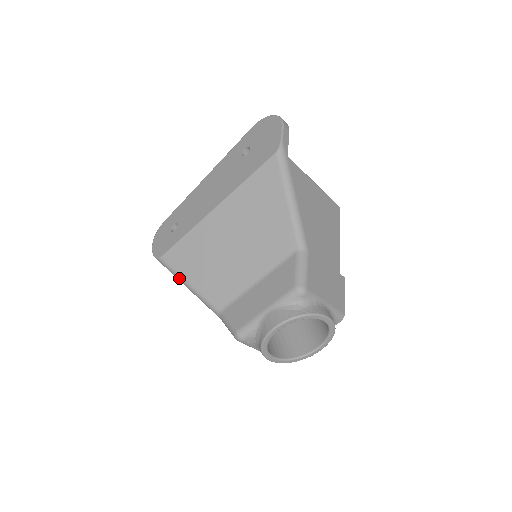
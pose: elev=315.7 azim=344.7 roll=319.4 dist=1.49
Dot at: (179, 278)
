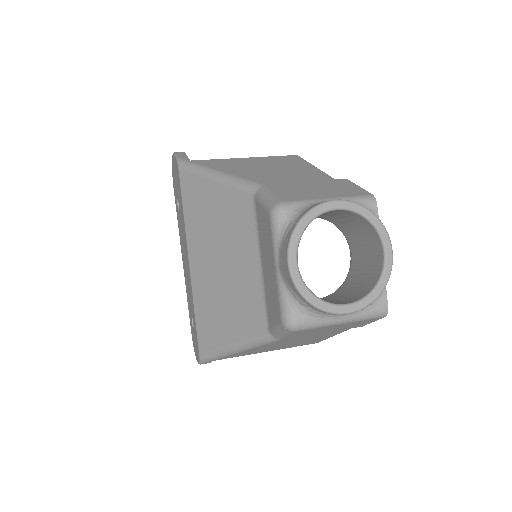
Dot at: (223, 353)
